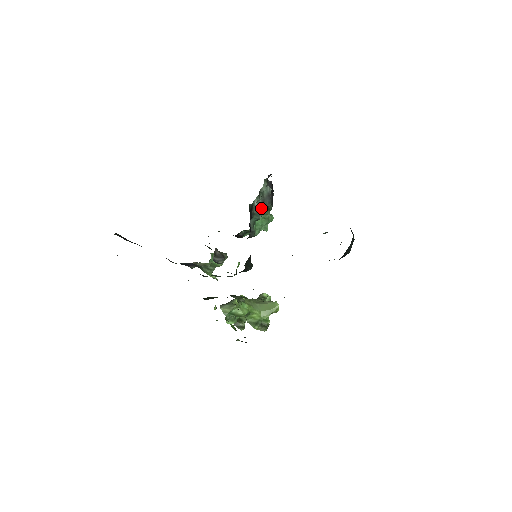
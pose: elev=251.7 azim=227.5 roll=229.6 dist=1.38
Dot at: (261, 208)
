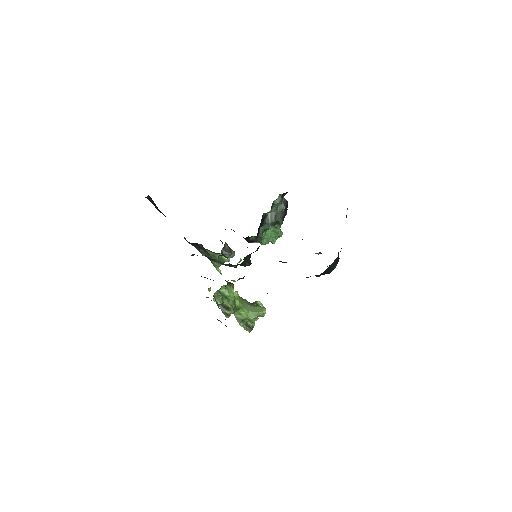
Dot at: (273, 220)
